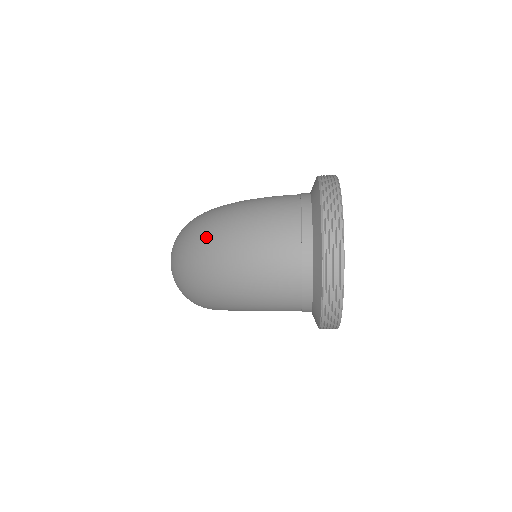
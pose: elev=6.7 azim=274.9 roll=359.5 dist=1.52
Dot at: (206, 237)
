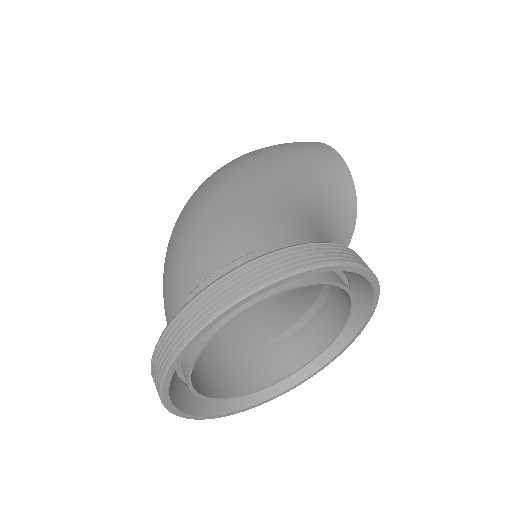
Dot at: occluded
